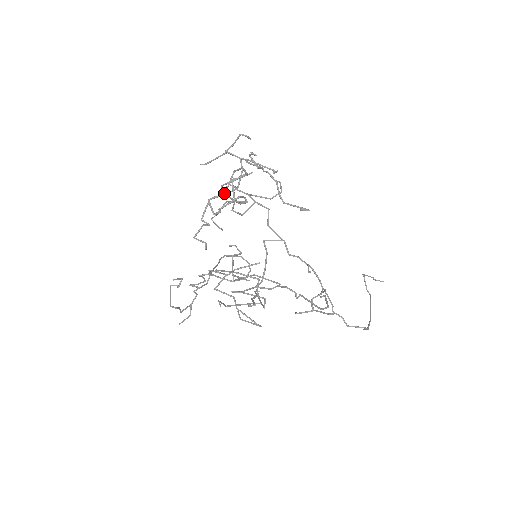
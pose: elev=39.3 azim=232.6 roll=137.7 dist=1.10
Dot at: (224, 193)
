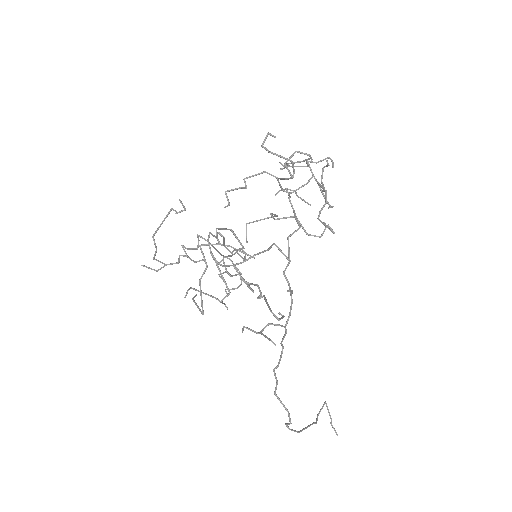
Dot at: occluded
